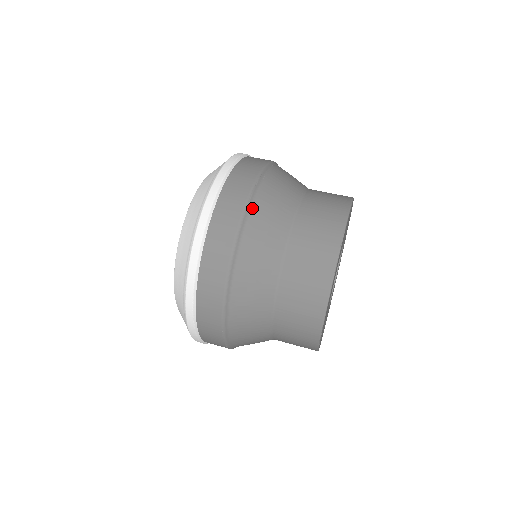
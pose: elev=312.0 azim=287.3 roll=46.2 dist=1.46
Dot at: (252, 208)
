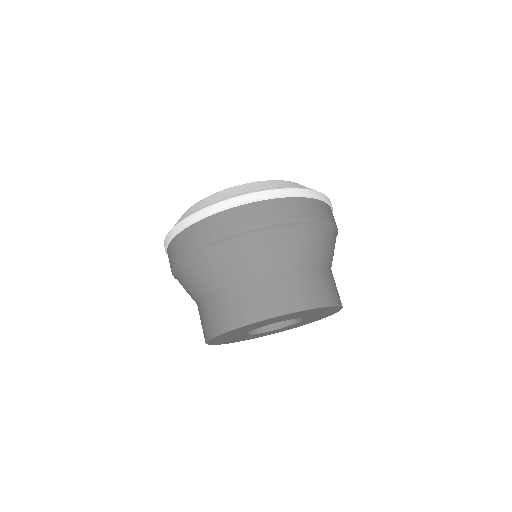
Dot at: (234, 240)
